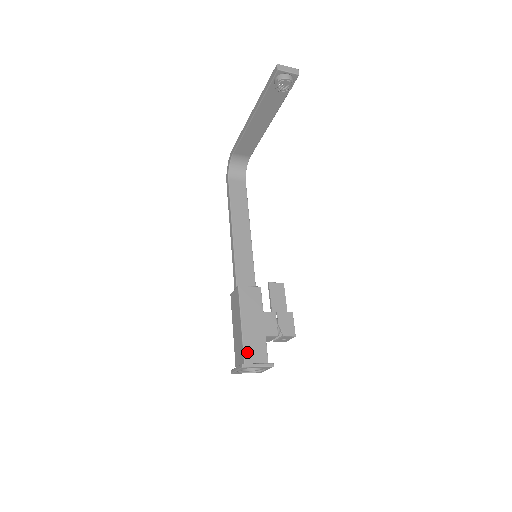
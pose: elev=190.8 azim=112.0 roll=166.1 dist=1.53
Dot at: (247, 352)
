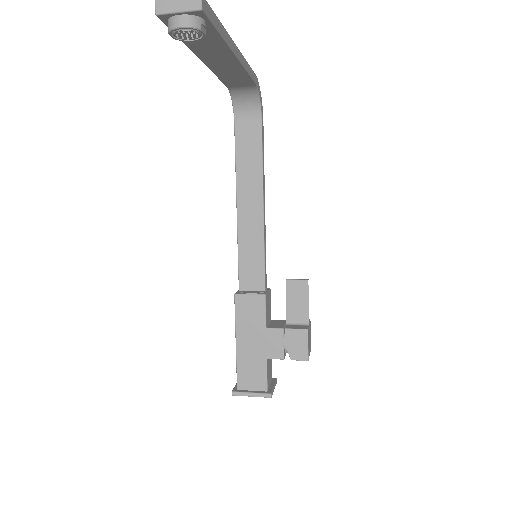
Dot at: (241, 376)
